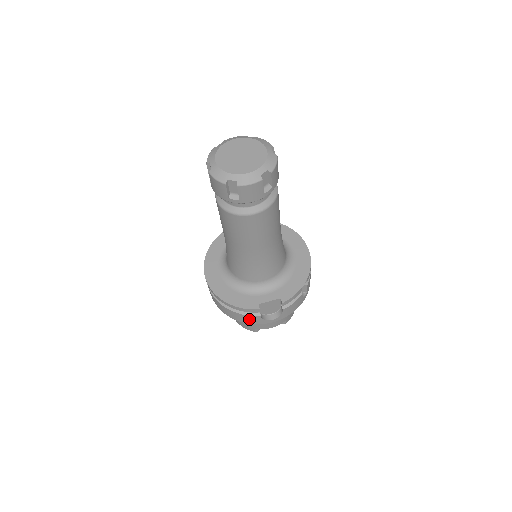
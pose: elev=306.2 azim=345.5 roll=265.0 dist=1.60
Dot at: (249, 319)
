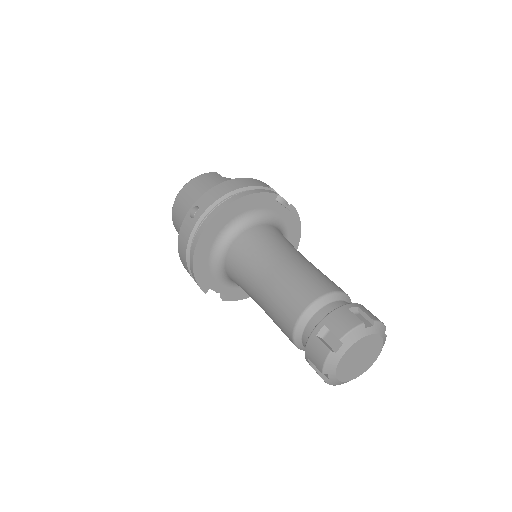
Dot at: occluded
